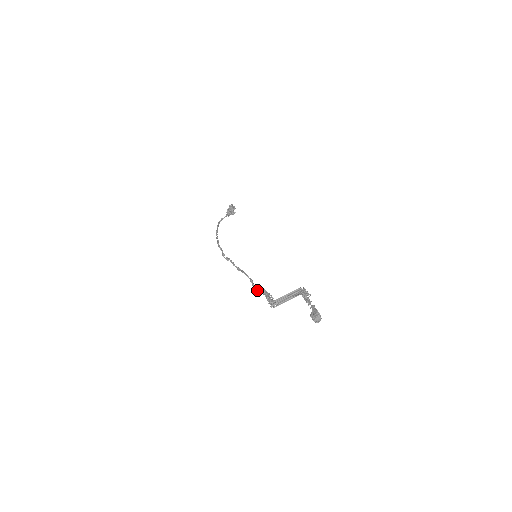
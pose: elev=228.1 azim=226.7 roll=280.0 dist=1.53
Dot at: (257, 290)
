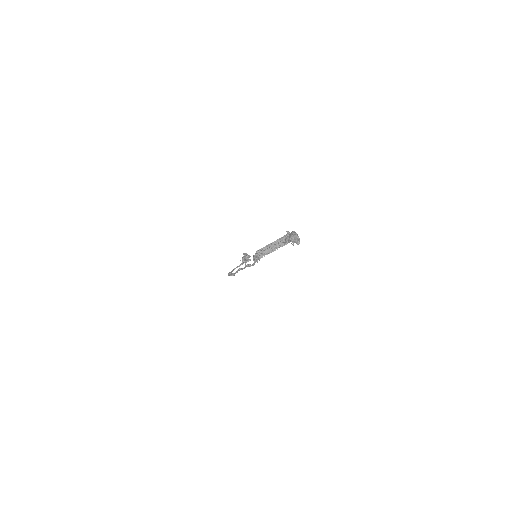
Dot at: (250, 265)
